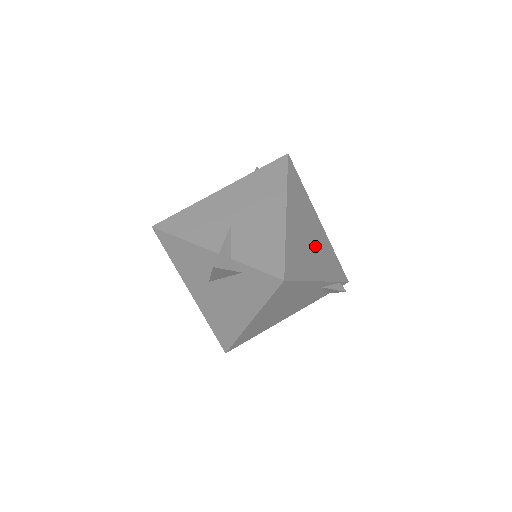
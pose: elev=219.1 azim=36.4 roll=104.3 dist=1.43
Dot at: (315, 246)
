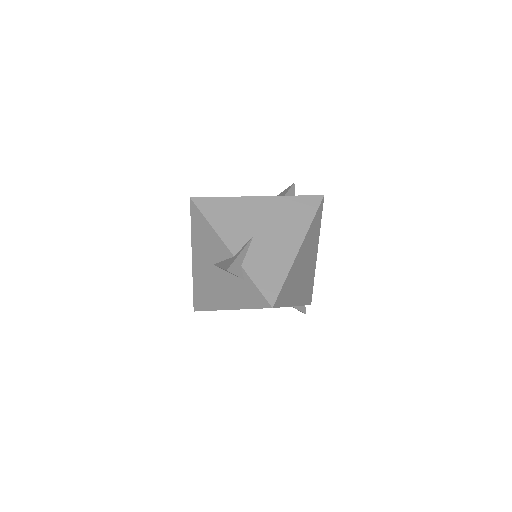
Dot at: (304, 277)
